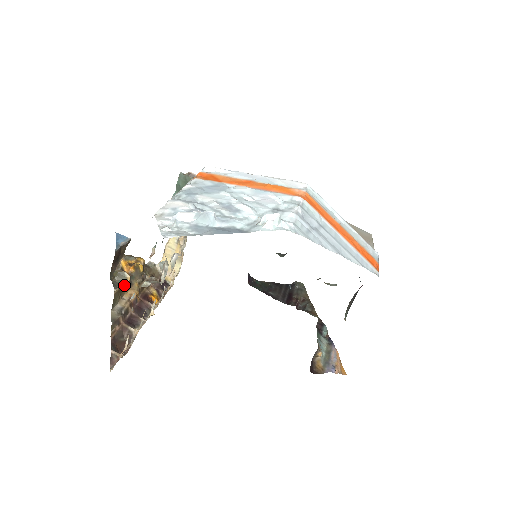
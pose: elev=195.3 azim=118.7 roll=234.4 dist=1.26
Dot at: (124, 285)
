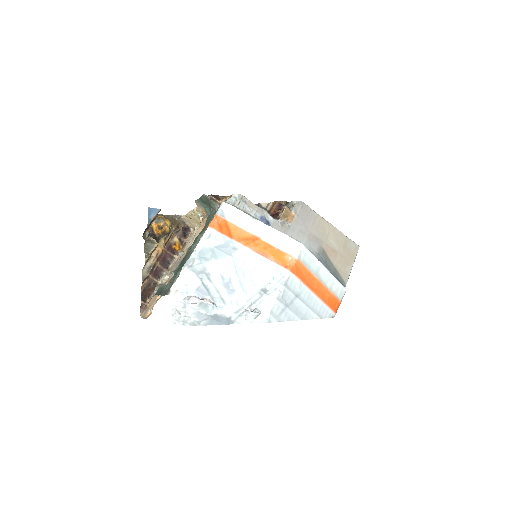
Dot at: (153, 249)
